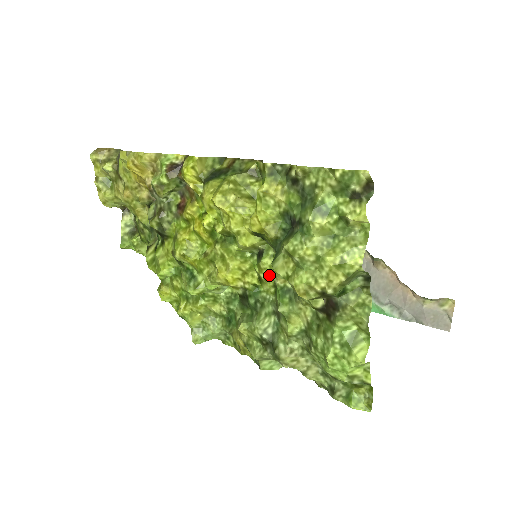
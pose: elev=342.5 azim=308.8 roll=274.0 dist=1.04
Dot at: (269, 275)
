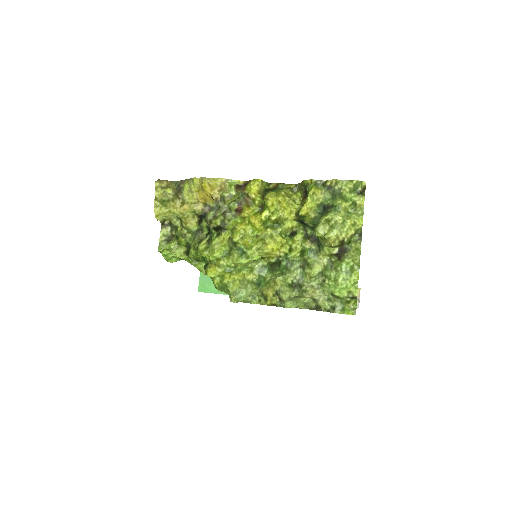
Dot at: (299, 244)
